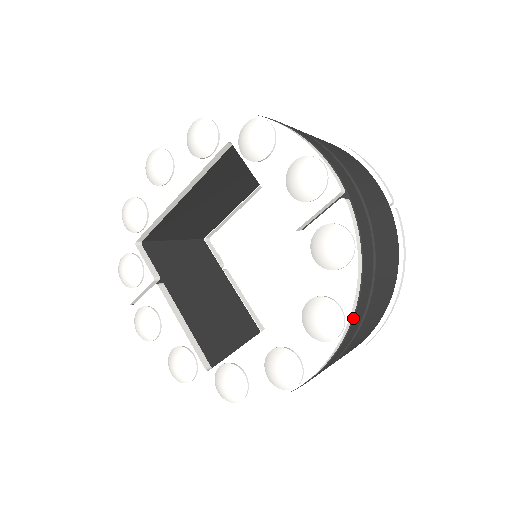
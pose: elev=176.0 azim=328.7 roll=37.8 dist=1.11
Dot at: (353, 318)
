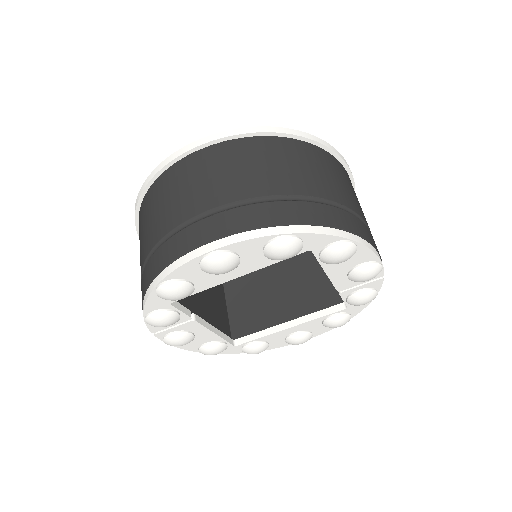
Dot at: occluded
